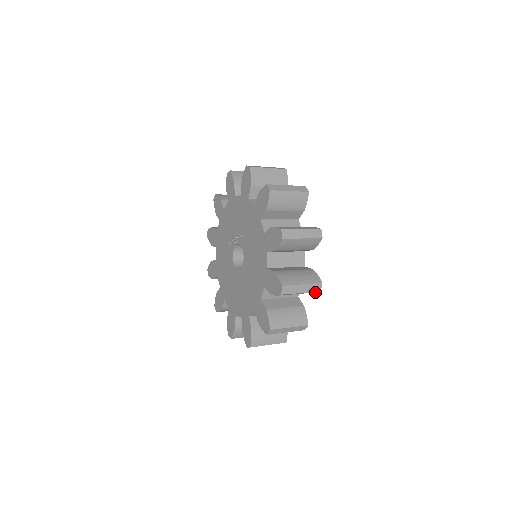
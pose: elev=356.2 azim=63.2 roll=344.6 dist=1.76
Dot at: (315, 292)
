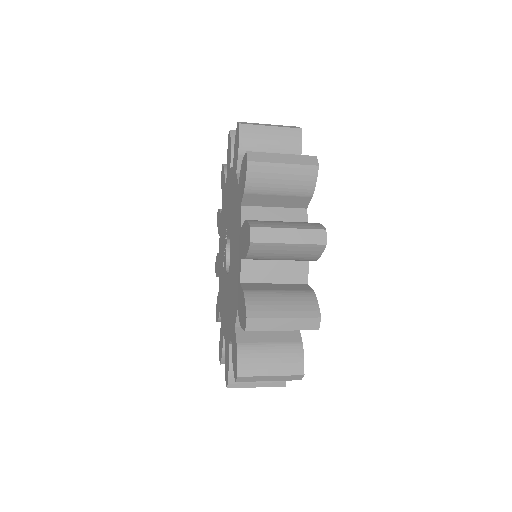
Dot at: (313, 174)
